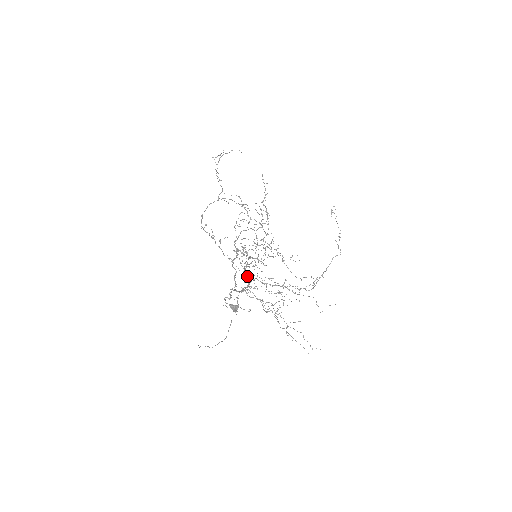
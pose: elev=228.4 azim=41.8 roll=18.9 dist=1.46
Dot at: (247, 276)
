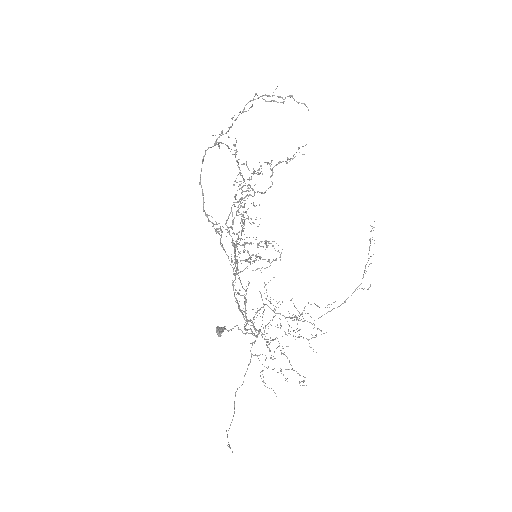
Dot at: occluded
